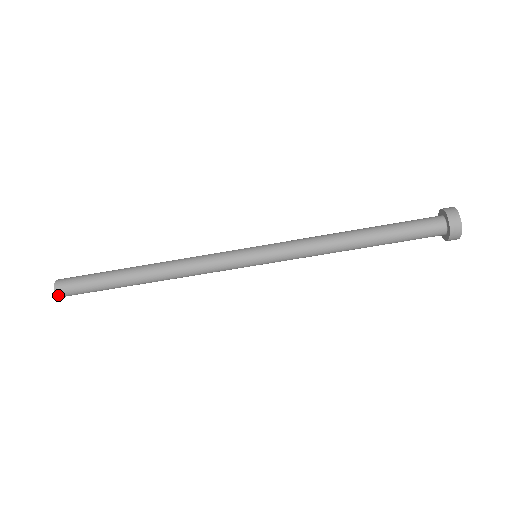
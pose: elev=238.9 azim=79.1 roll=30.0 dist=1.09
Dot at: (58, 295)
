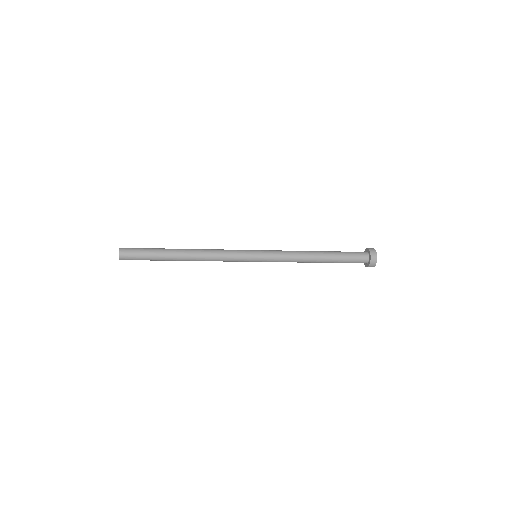
Dot at: occluded
